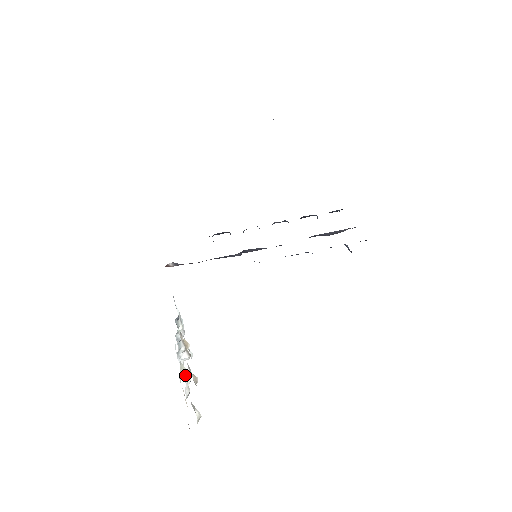
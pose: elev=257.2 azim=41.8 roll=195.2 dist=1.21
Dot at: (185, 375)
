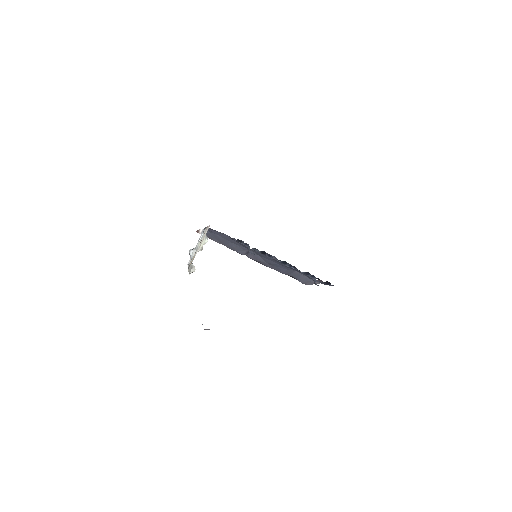
Dot at: (201, 245)
